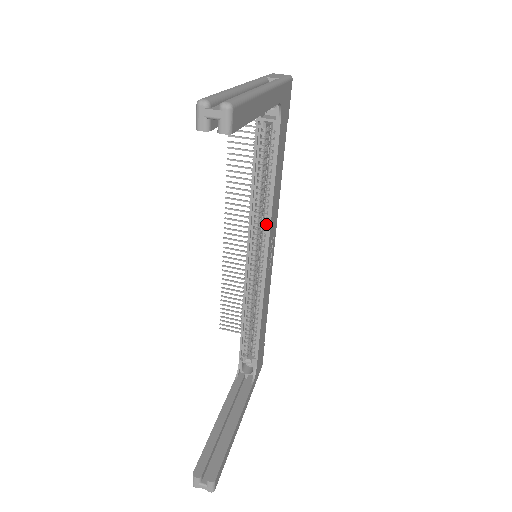
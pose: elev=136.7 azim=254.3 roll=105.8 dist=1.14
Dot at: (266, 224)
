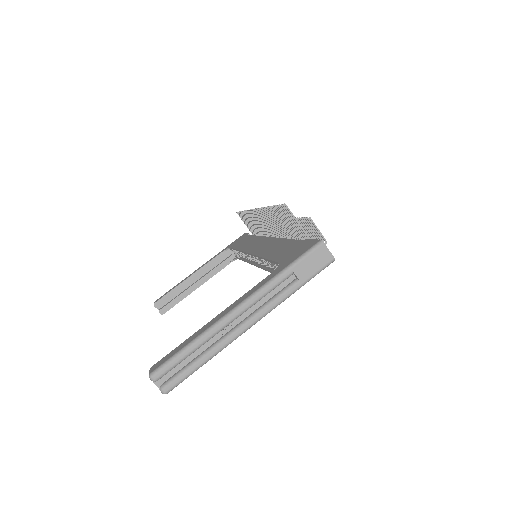
Dot at: occluded
